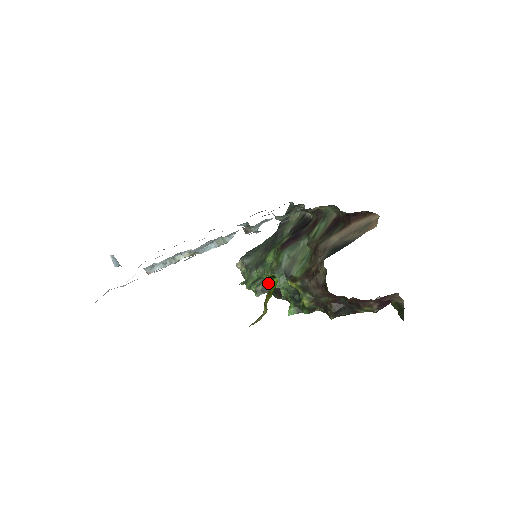
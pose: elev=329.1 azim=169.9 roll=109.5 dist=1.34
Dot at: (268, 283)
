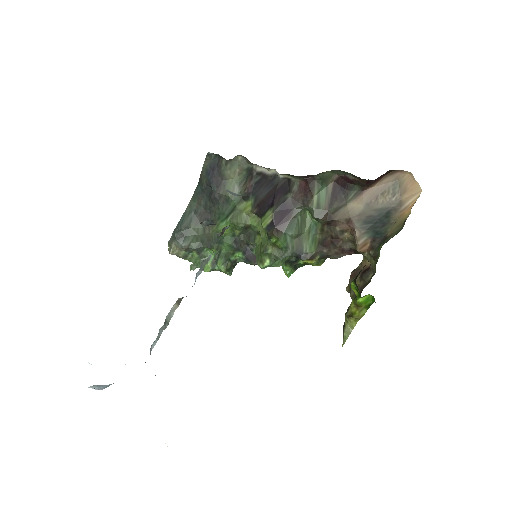
Dot at: (266, 267)
